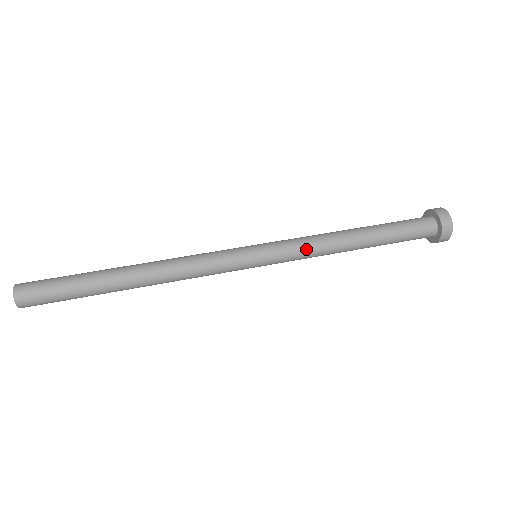
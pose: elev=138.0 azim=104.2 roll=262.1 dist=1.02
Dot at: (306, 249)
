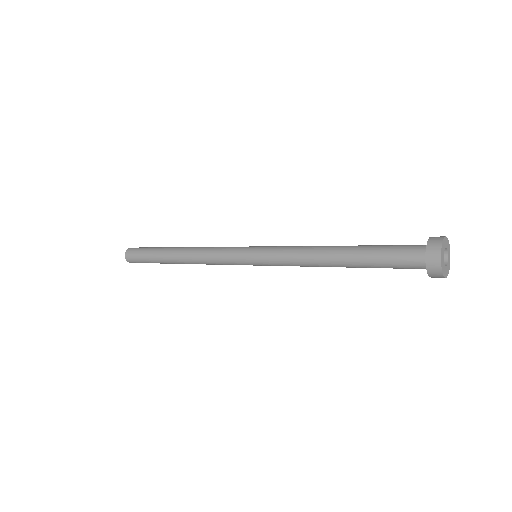
Dot at: (291, 247)
